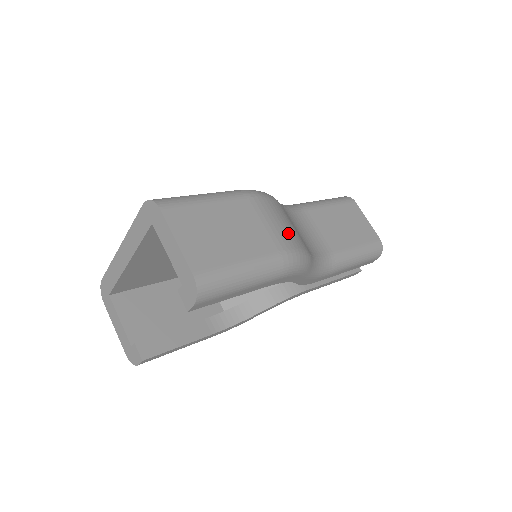
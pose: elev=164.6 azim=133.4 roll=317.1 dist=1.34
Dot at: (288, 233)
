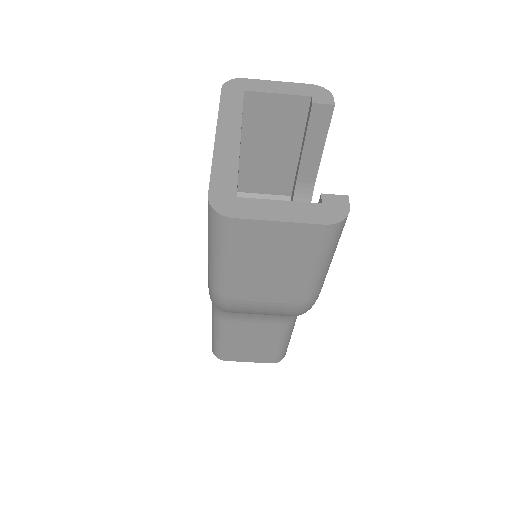
Dot at: occluded
